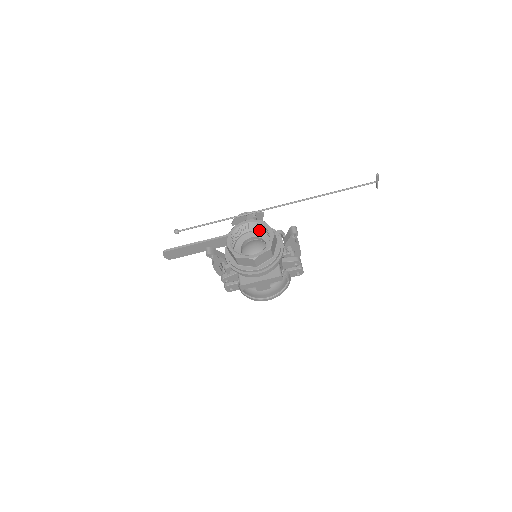
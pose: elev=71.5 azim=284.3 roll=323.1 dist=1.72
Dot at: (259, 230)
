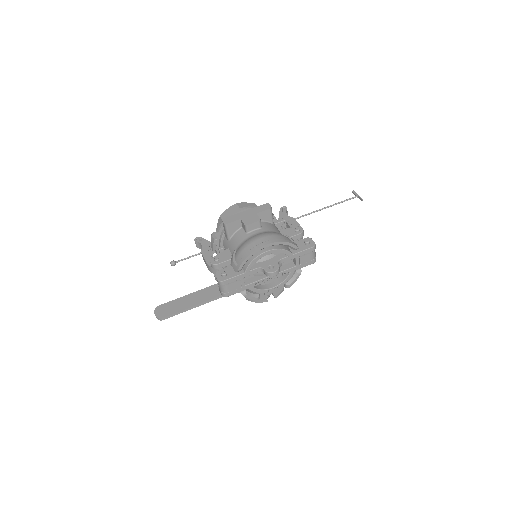
Dot at: occluded
